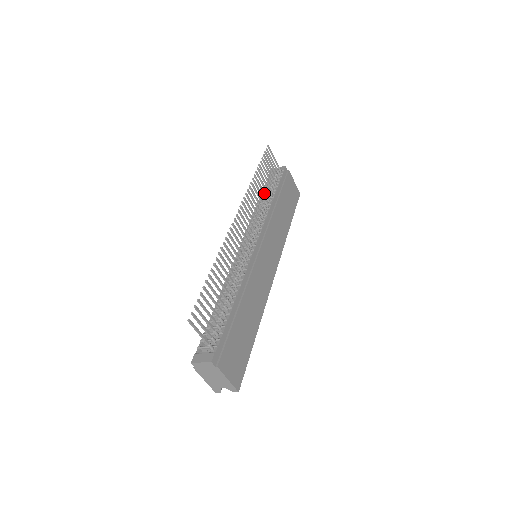
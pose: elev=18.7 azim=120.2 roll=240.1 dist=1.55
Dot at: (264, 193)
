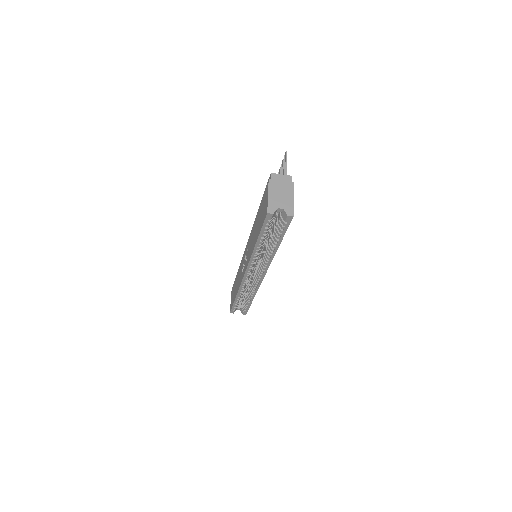
Dot at: occluded
